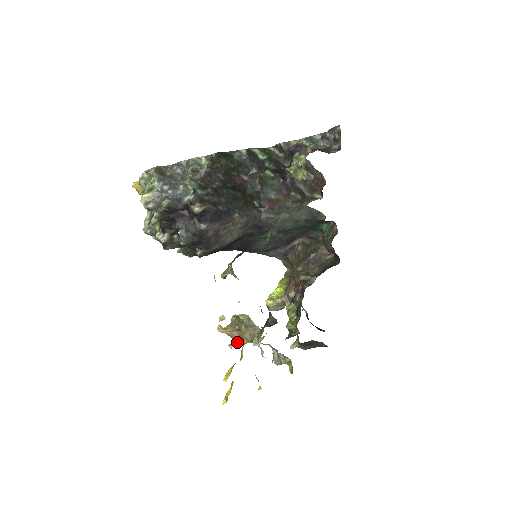
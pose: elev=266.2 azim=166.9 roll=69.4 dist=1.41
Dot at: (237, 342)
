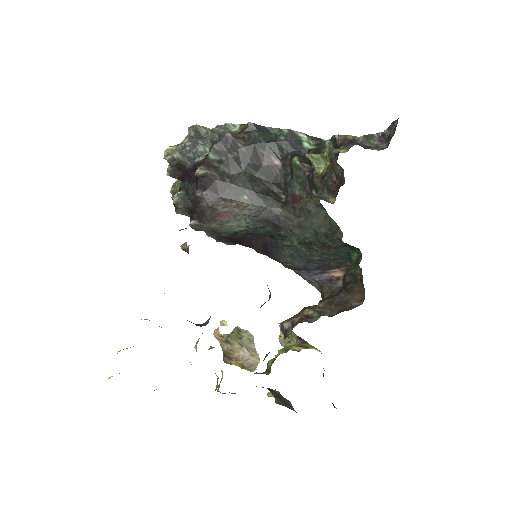
Dot at: (226, 357)
